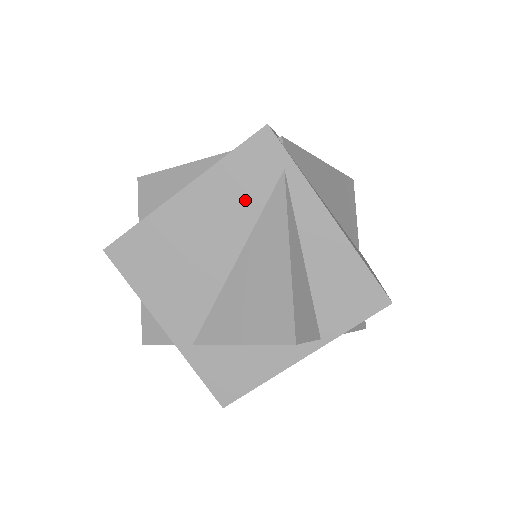
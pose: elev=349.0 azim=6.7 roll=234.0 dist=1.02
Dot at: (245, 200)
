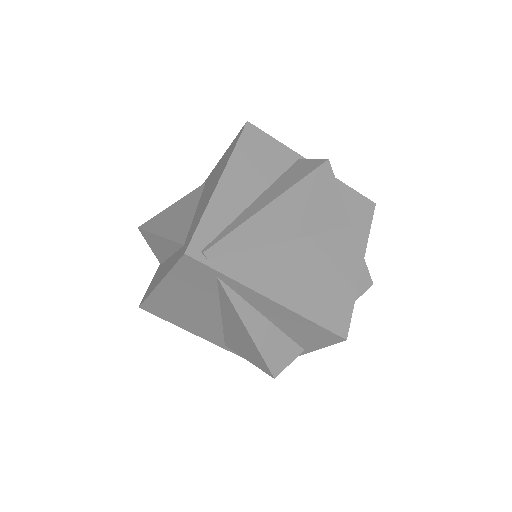
Dot at: (203, 290)
